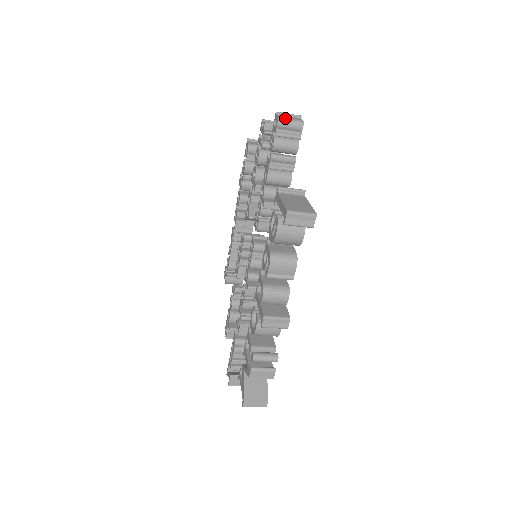
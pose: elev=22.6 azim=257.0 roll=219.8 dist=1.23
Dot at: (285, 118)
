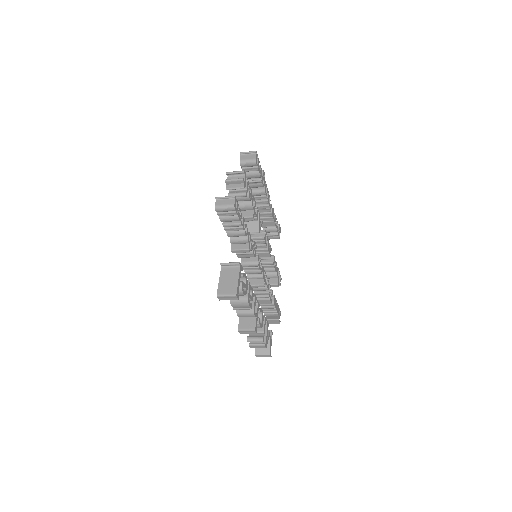
Dot at: (220, 206)
